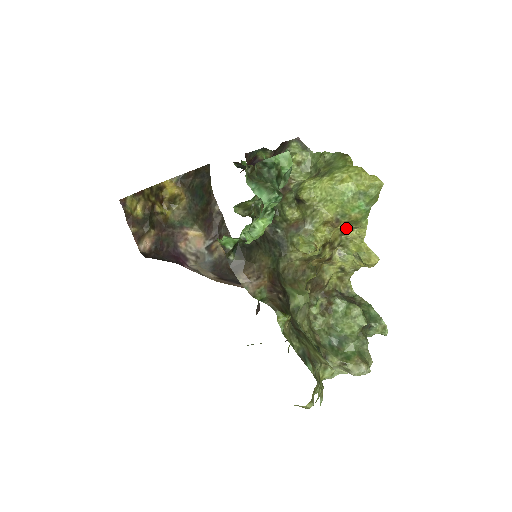
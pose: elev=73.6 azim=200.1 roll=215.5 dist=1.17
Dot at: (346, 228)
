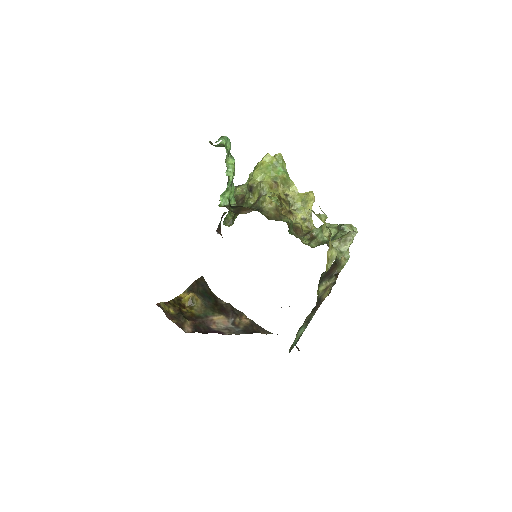
Dot at: (284, 189)
